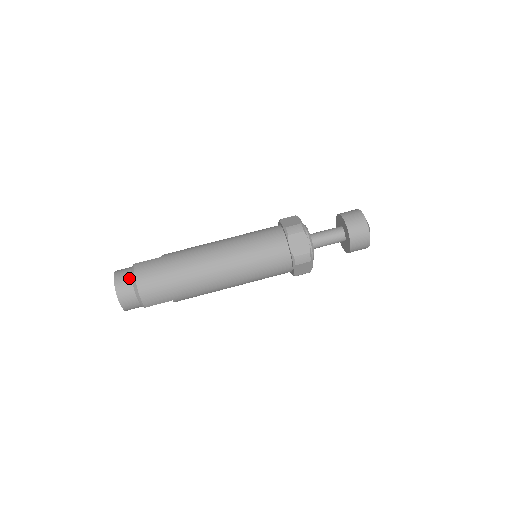
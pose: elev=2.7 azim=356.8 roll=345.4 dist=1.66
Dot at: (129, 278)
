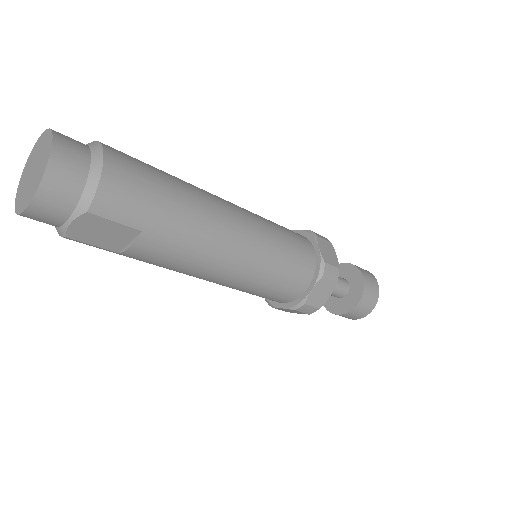
Dot at: (85, 145)
